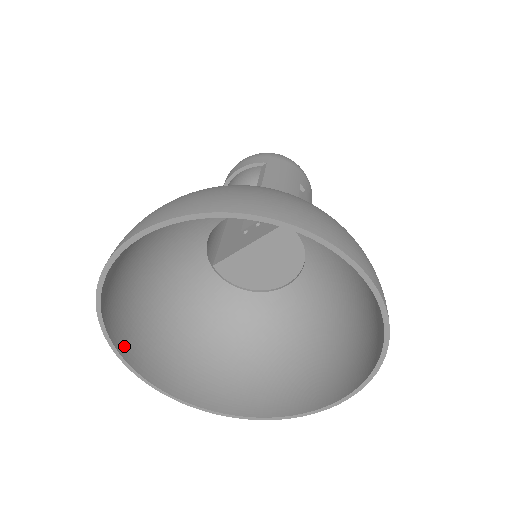
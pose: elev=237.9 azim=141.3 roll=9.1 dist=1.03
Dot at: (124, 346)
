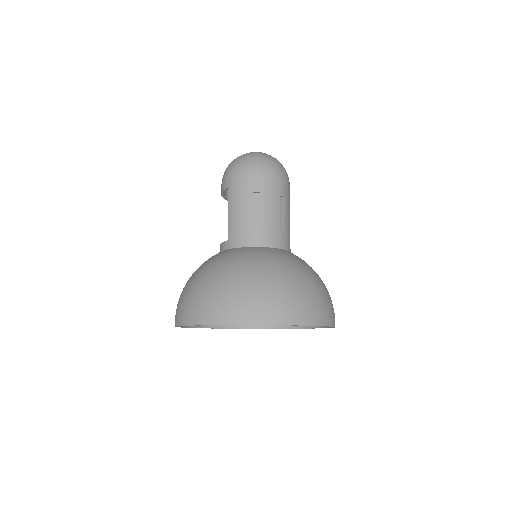
Dot at: occluded
